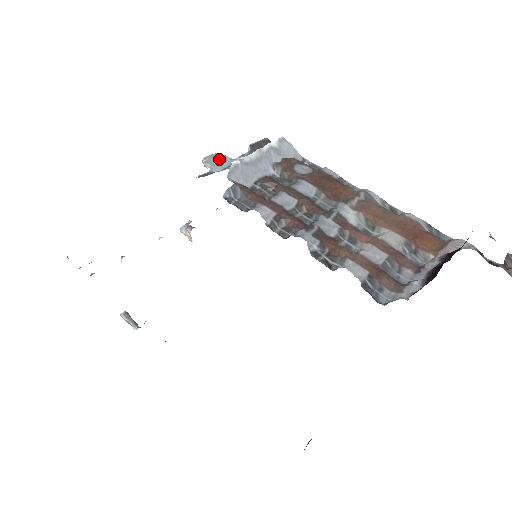
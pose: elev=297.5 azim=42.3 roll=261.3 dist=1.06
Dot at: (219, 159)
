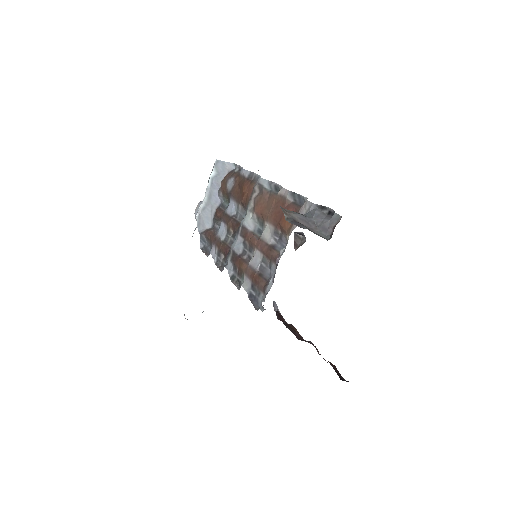
Dot at: occluded
